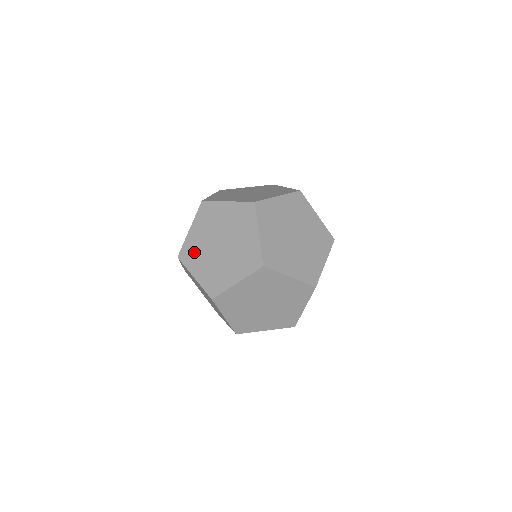
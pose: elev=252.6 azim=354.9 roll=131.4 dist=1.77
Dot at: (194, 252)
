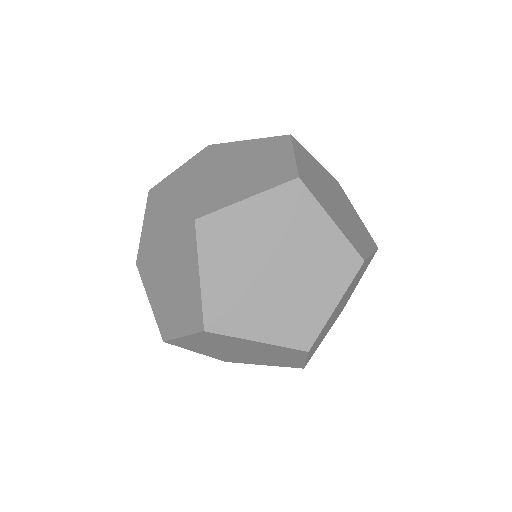
Dot at: (180, 182)
